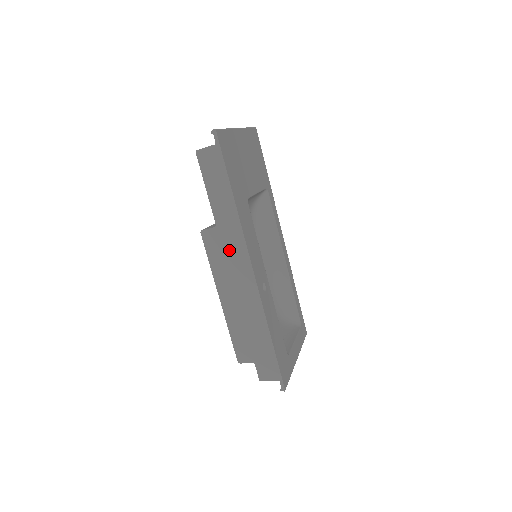
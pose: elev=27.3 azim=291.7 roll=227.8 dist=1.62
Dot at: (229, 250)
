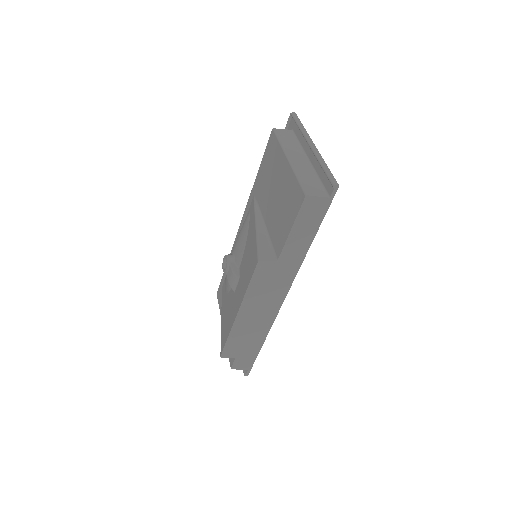
Dot at: (275, 281)
